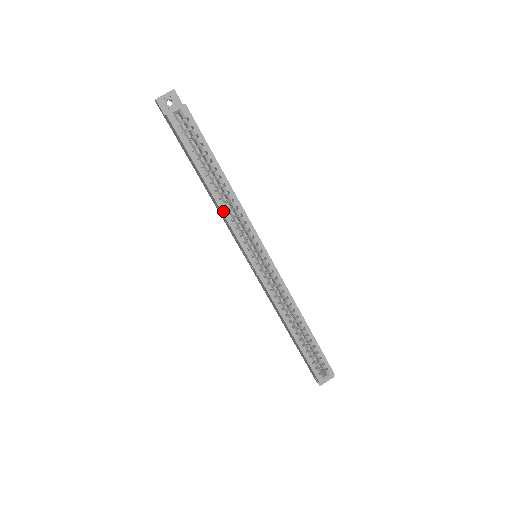
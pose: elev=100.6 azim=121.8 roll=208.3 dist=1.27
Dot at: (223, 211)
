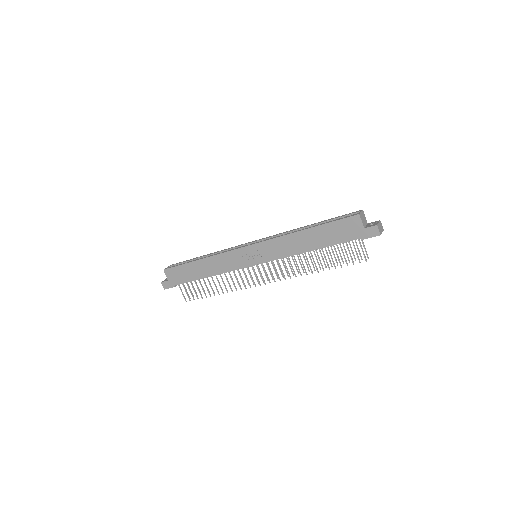
Dot at: (213, 255)
